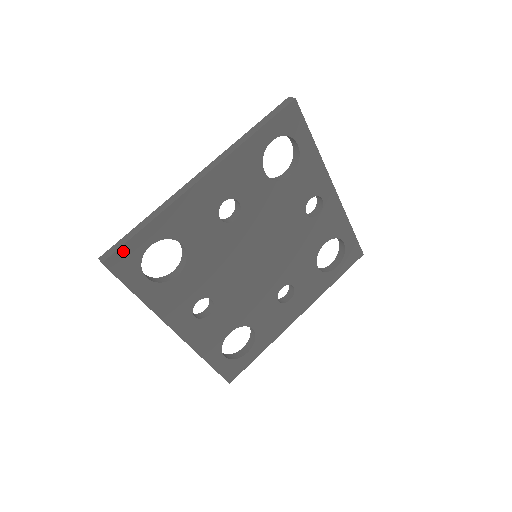
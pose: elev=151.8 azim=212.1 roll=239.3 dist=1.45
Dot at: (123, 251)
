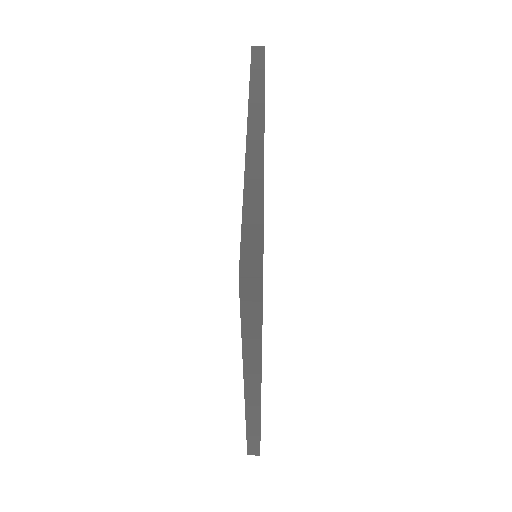
Dot at: (263, 251)
